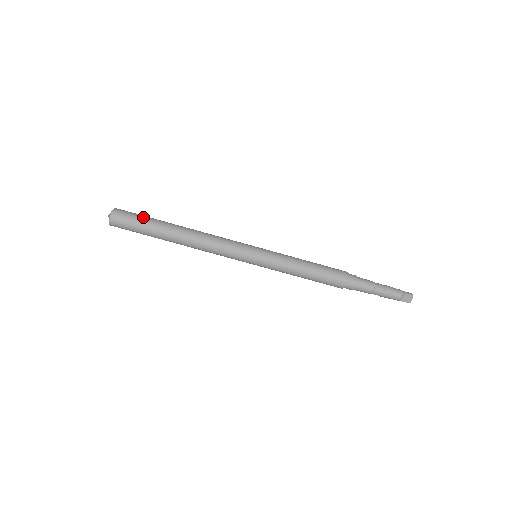
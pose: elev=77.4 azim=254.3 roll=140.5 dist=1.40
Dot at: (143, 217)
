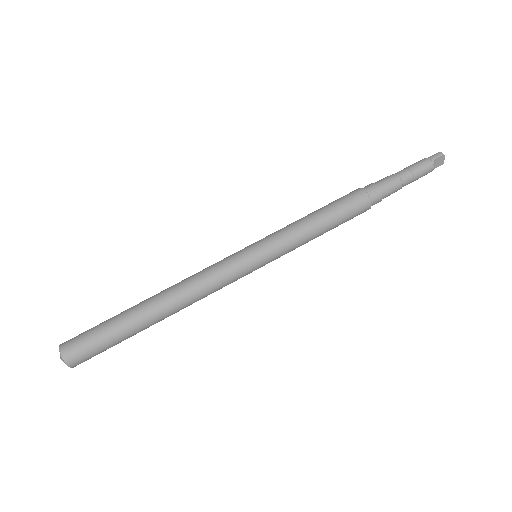
Dot at: (101, 329)
